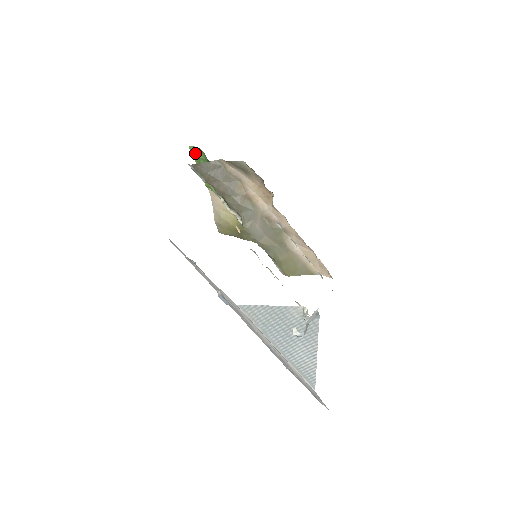
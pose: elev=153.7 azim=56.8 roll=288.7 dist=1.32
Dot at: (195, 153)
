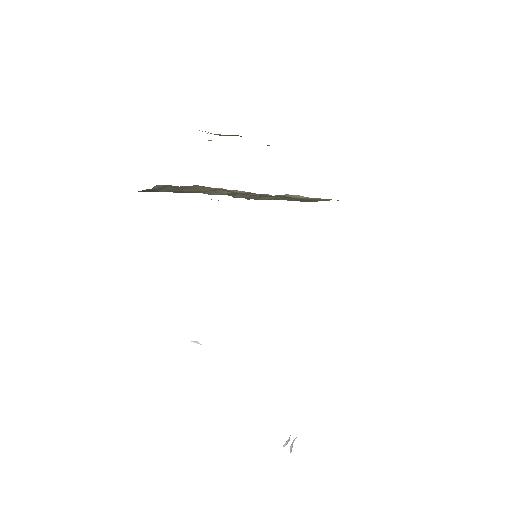
Dot at: occluded
